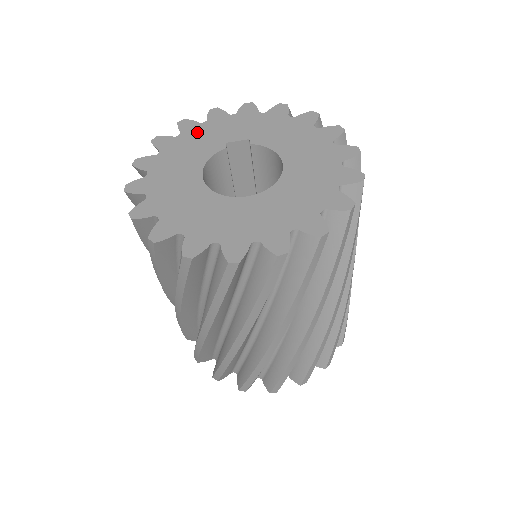
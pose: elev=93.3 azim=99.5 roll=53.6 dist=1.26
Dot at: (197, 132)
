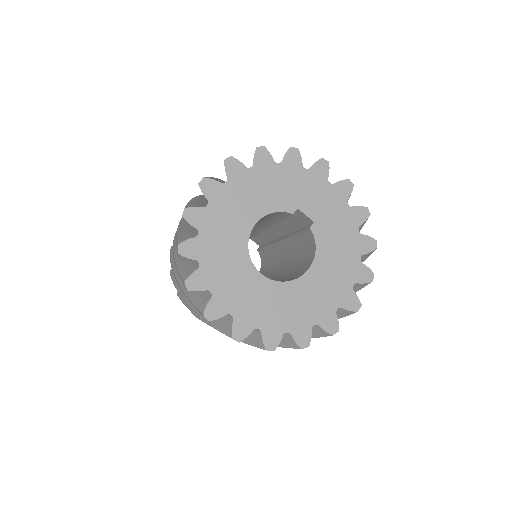
Dot at: (292, 174)
